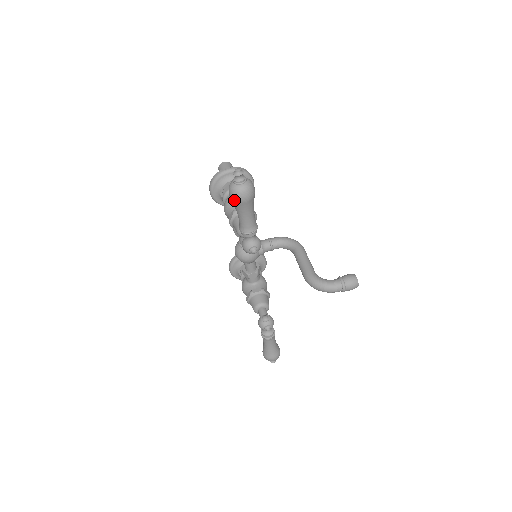
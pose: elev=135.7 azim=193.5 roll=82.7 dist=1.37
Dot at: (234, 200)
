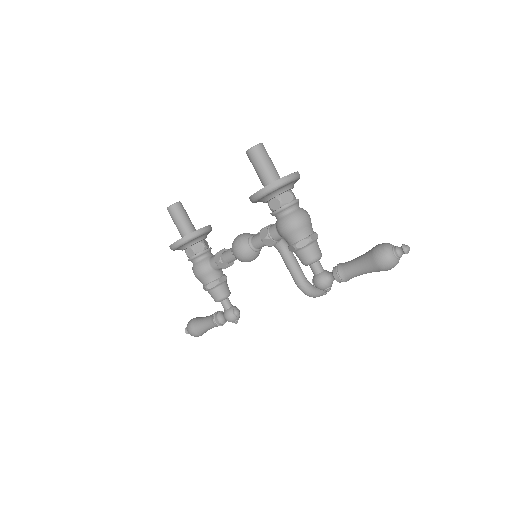
Dot at: (383, 269)
